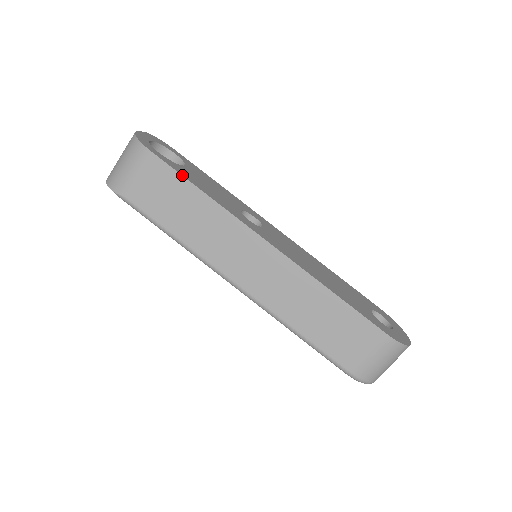
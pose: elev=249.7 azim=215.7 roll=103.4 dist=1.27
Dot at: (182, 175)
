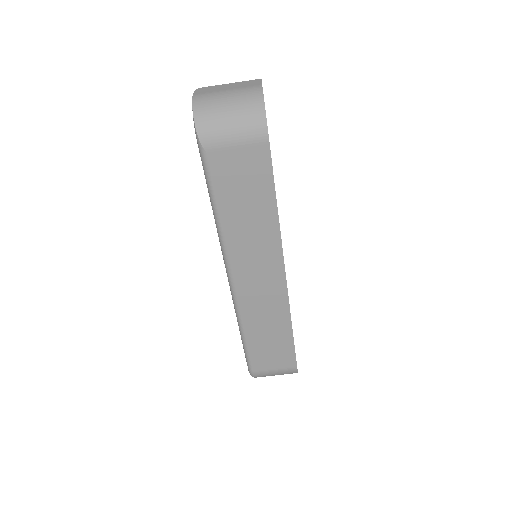
Dot at: occluded
